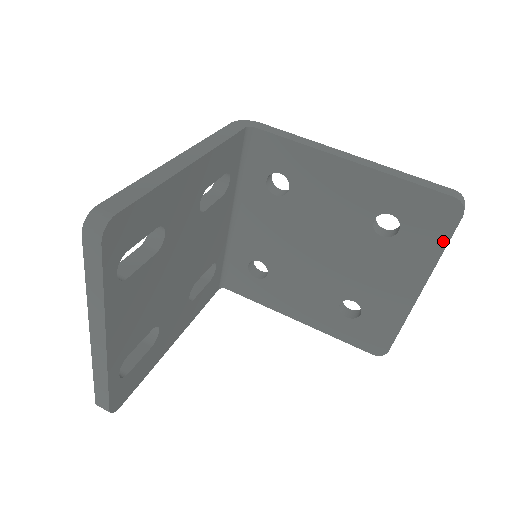
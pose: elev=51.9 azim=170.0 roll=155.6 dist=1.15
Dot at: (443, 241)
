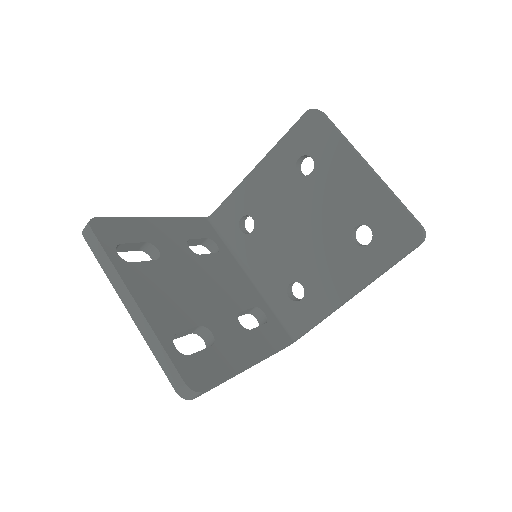
Dot at: (332, 131)
